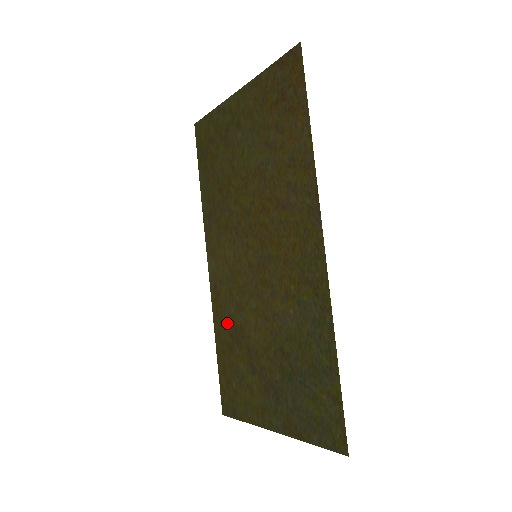
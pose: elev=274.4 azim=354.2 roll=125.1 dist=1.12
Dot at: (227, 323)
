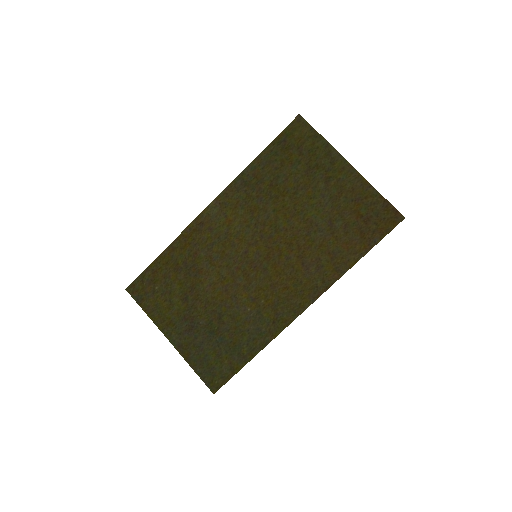
Dot at: (190, 254)
